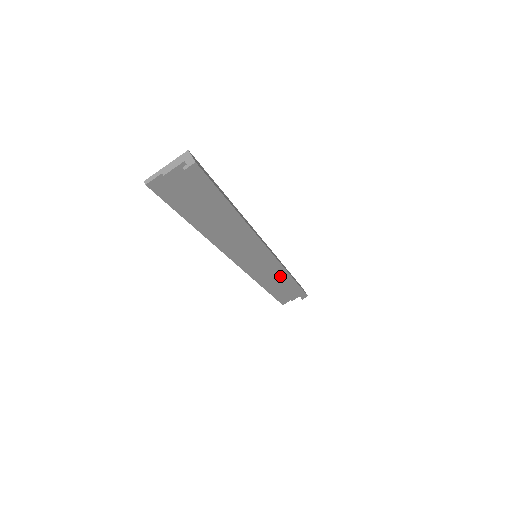
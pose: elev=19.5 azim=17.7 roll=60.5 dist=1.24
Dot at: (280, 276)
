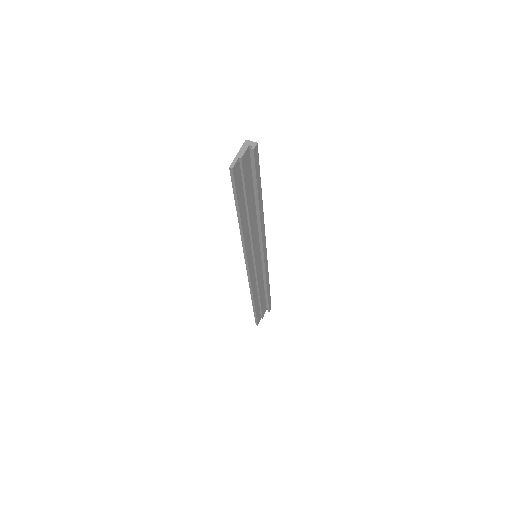
Dot at: (262, 283)
